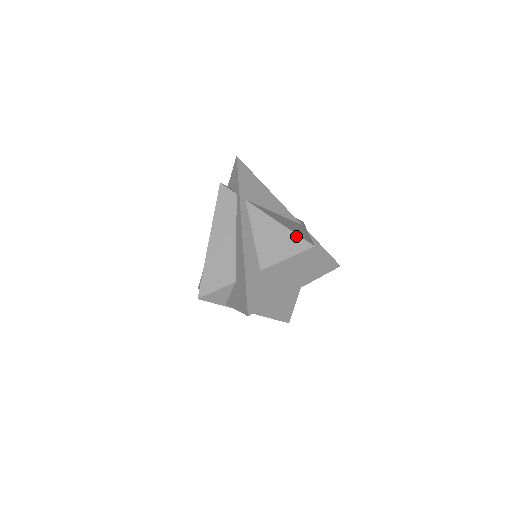
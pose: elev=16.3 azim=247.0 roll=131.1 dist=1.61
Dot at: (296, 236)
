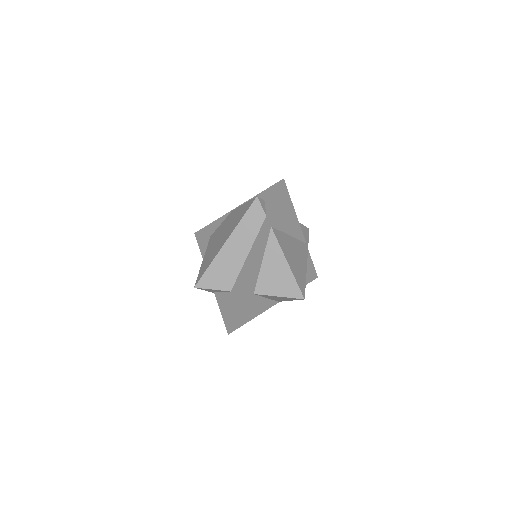
Dot at: (295, 283)
